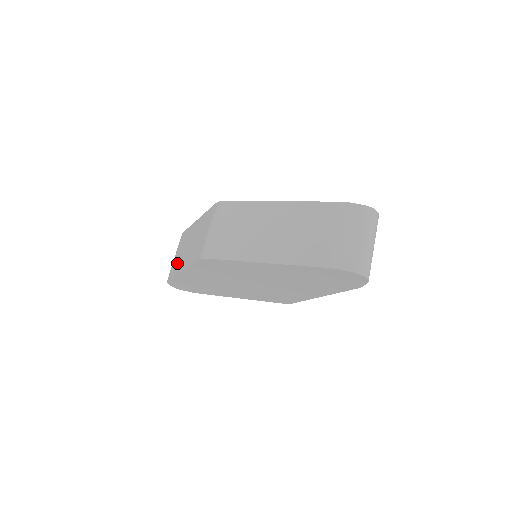
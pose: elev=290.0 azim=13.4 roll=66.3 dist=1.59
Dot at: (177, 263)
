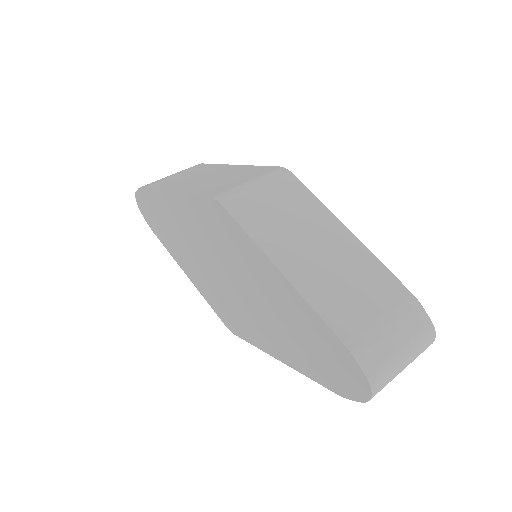
Dot at: (171, 181)
